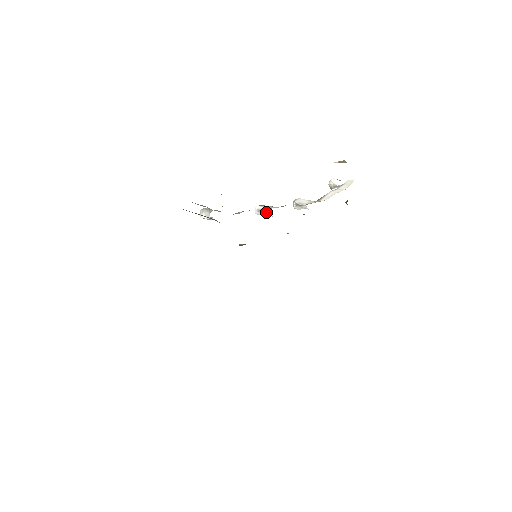
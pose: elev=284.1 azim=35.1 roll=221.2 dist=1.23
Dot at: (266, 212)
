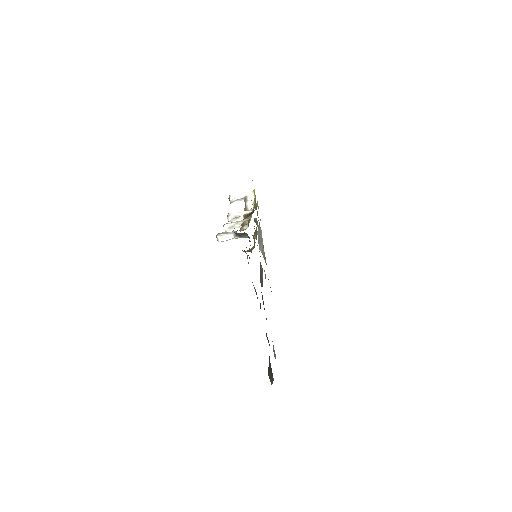
Dot at: (237, 226)
